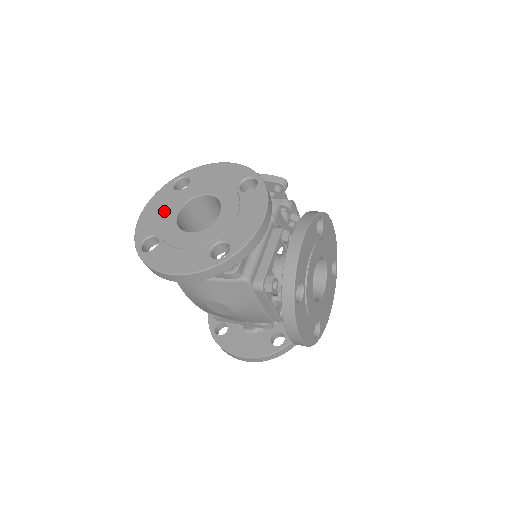
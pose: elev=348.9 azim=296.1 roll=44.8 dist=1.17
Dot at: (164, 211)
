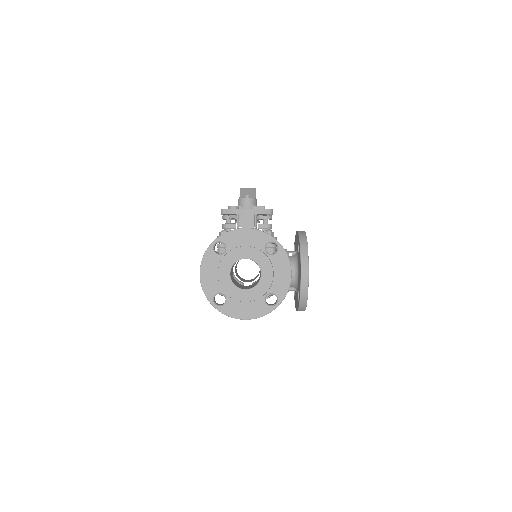
Dot at: (219, 274)
